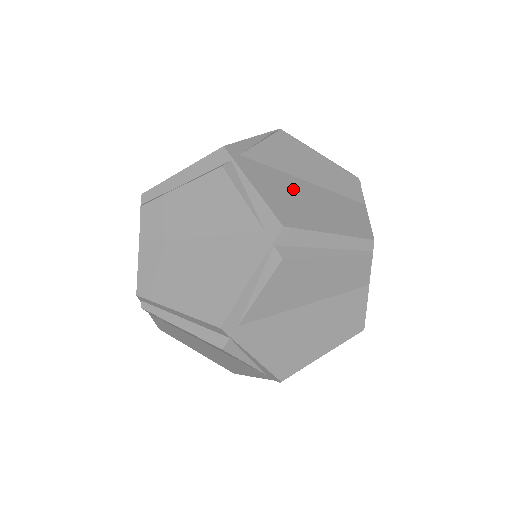
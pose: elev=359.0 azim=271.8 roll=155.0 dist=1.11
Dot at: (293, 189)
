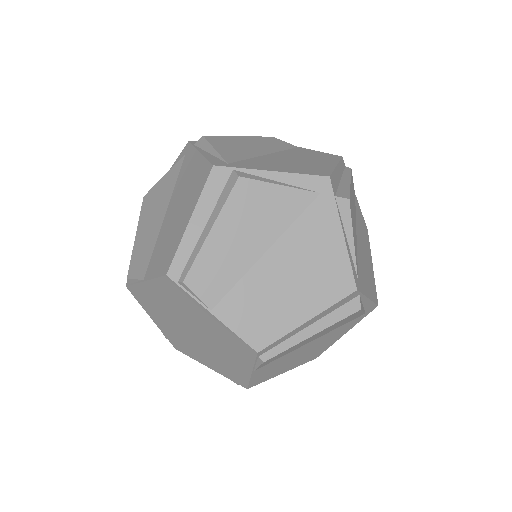
Dot at: (279, 161)
